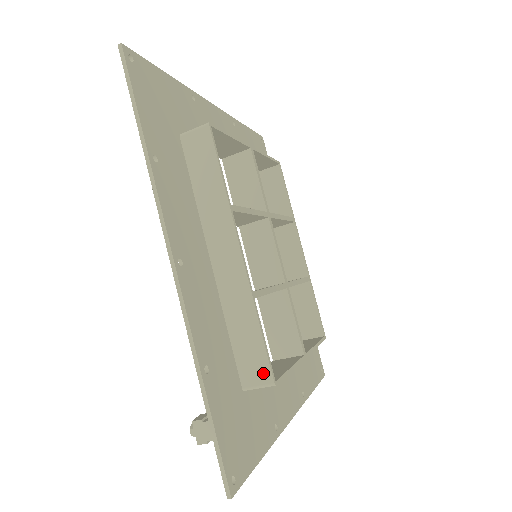
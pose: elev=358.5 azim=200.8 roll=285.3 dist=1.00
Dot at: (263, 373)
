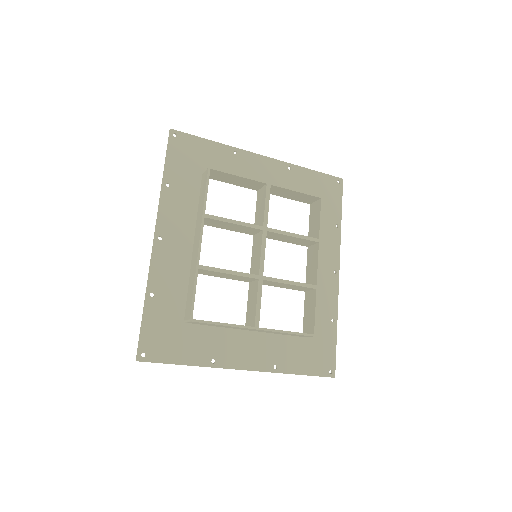
Dot at: (189, 312)
